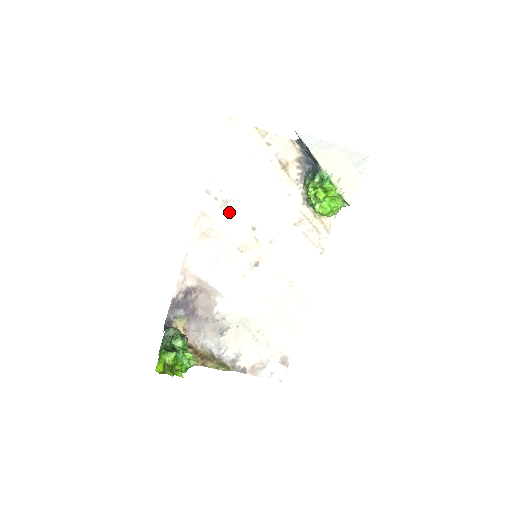
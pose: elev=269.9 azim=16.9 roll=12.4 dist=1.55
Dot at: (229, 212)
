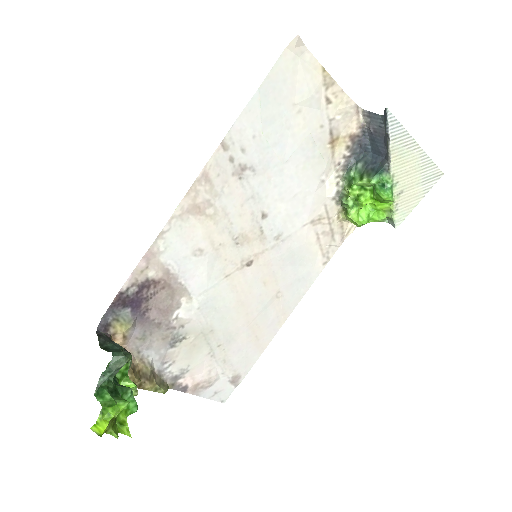
Dot at: (242, 184)
